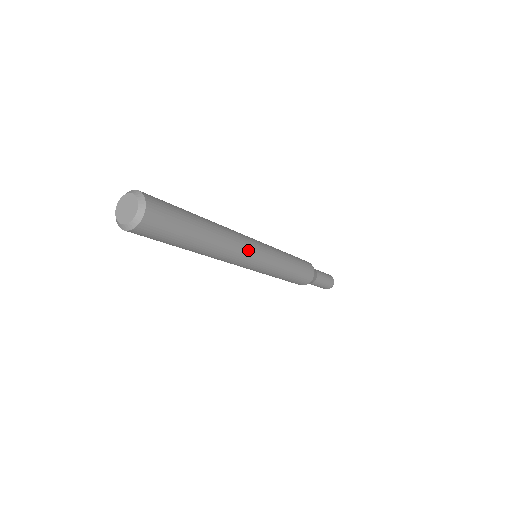
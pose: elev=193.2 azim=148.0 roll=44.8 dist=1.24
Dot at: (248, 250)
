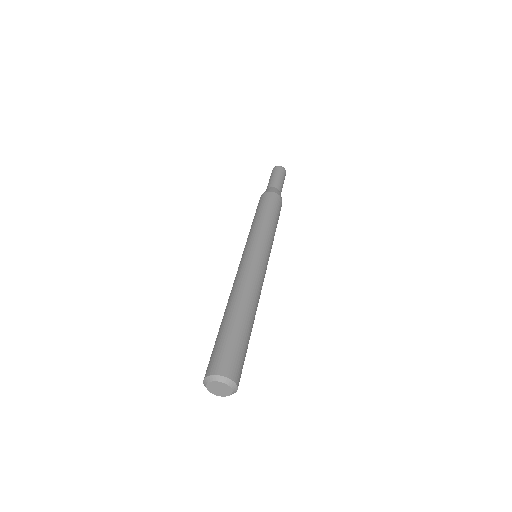
Dot at: (263, 280)
